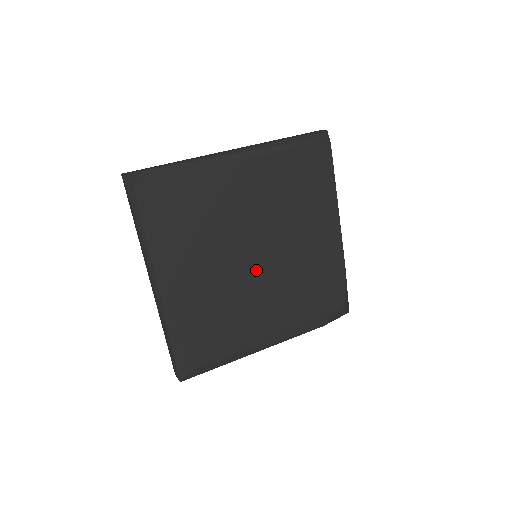
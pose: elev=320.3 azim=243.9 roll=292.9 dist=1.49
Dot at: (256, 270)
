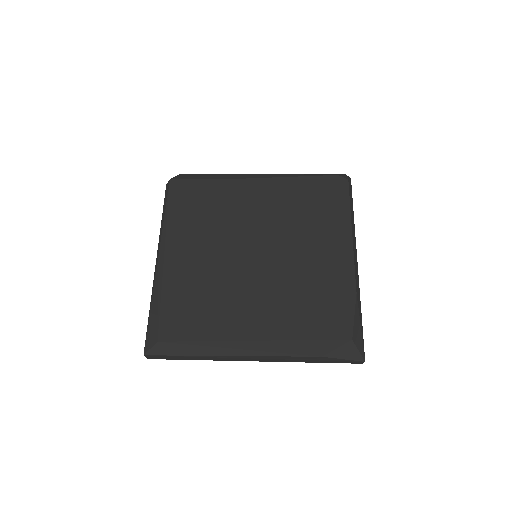
Dot at: (252, 266)
